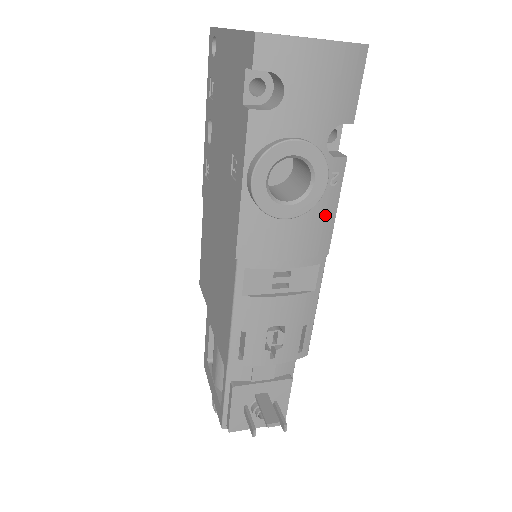
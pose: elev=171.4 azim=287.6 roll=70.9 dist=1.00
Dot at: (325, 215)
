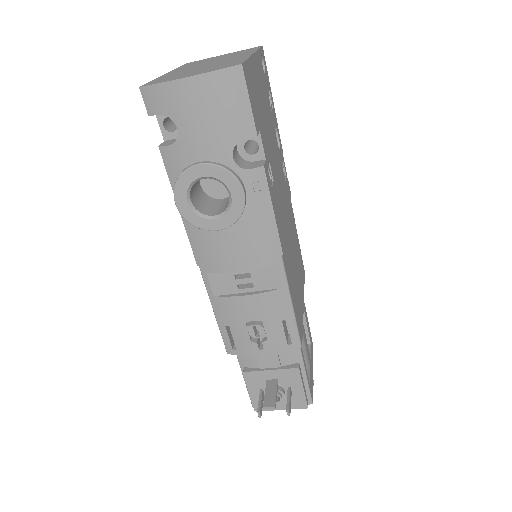
Dot at: (261, 221)
